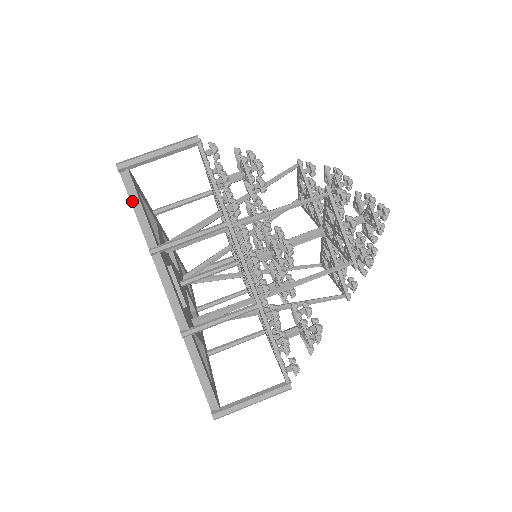
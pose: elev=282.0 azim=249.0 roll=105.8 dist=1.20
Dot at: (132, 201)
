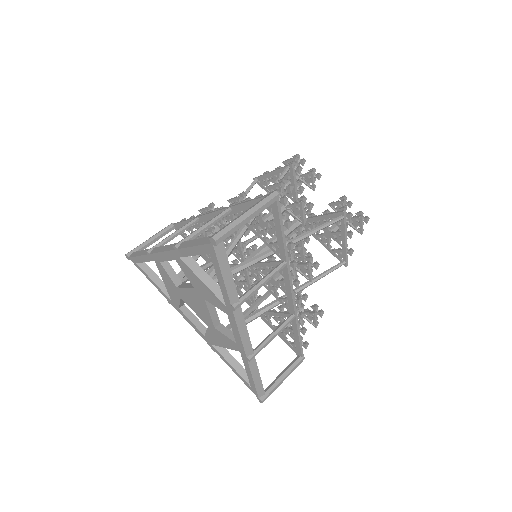
Dot at: (136, 256)
